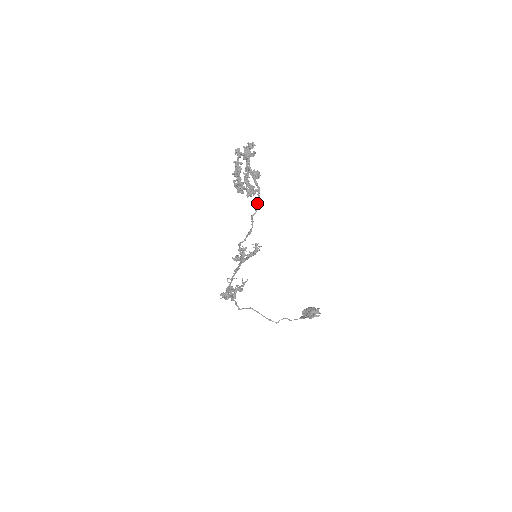
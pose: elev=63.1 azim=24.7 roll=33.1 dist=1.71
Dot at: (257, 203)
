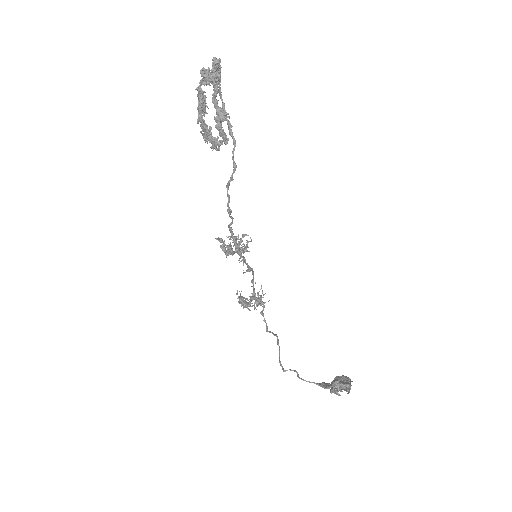
Dot at: (233, 166)
